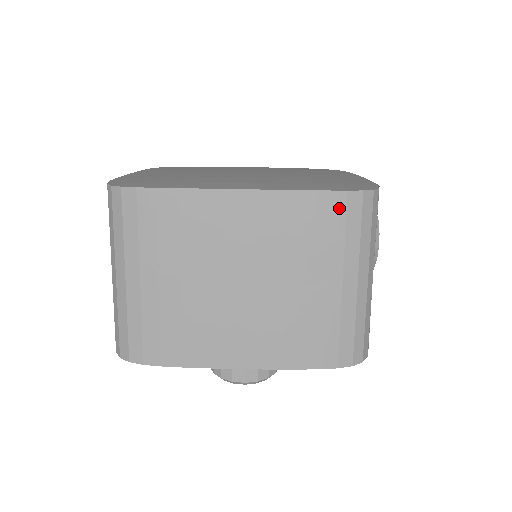
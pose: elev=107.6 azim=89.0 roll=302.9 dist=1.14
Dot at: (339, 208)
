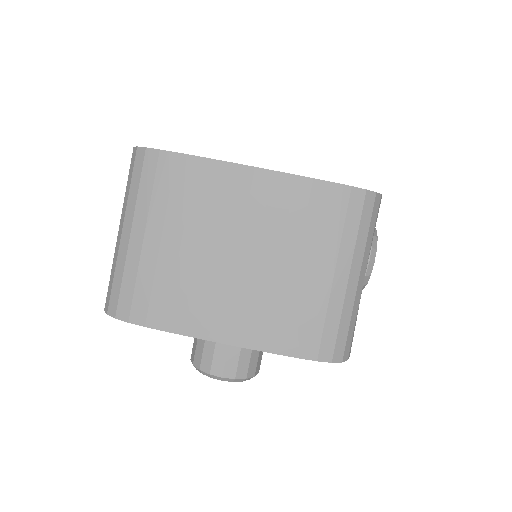
Dot at: (342, 201)
